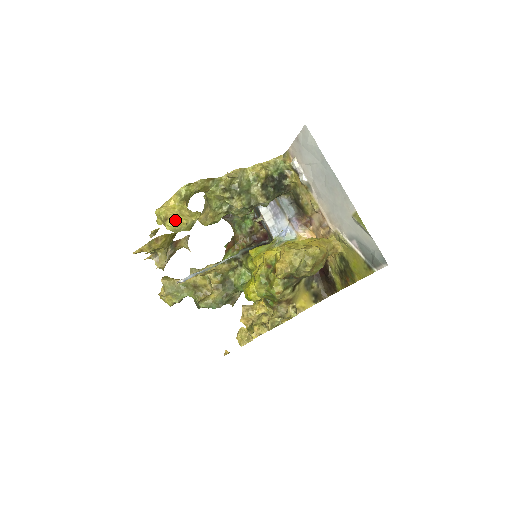
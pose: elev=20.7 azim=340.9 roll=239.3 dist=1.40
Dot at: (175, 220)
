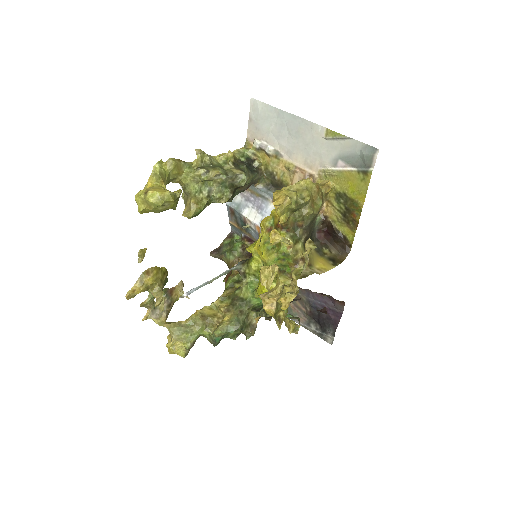
Dot at: (156, 190)
